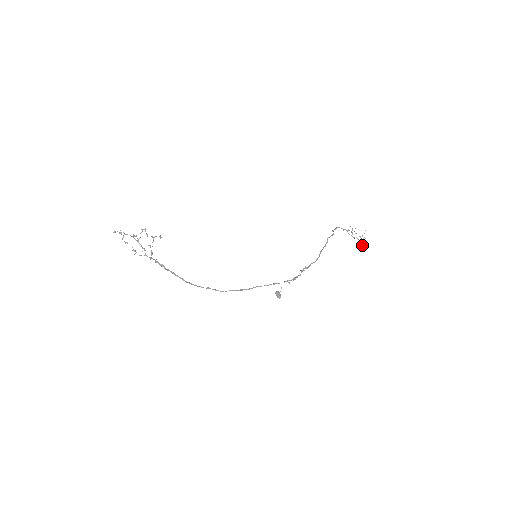
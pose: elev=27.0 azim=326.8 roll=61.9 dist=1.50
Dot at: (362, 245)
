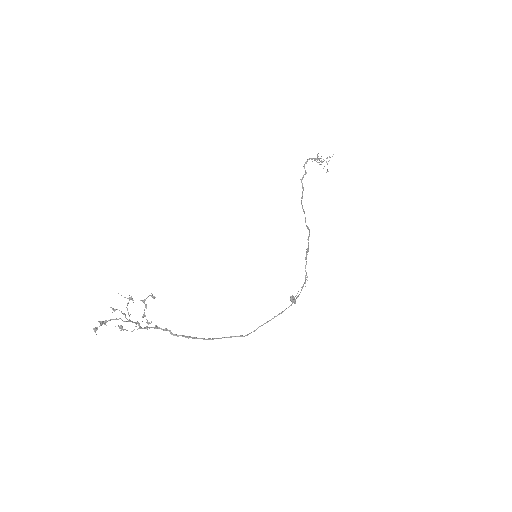
Dot at: (328, 171)
